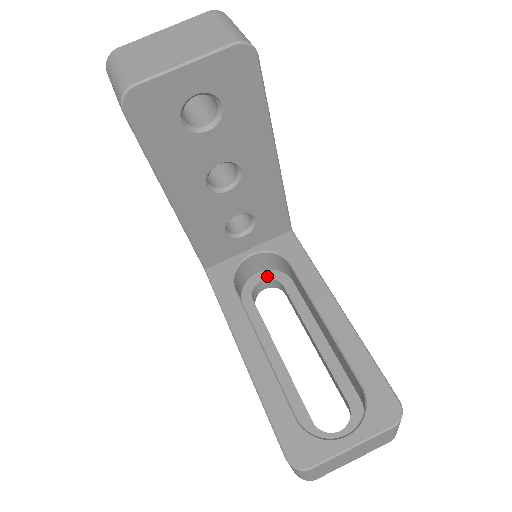
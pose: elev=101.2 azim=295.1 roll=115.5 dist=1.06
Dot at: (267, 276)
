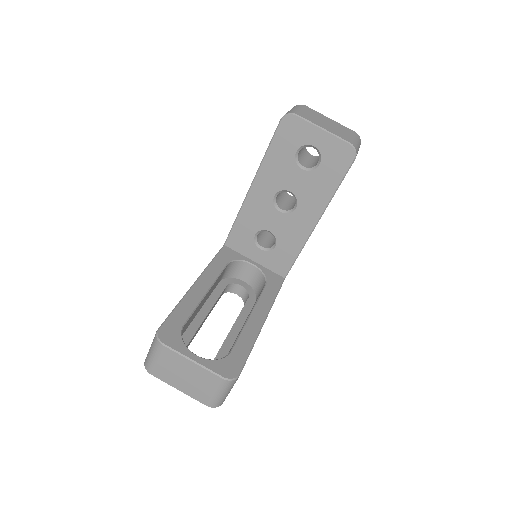
Dot at: (246, 287)
